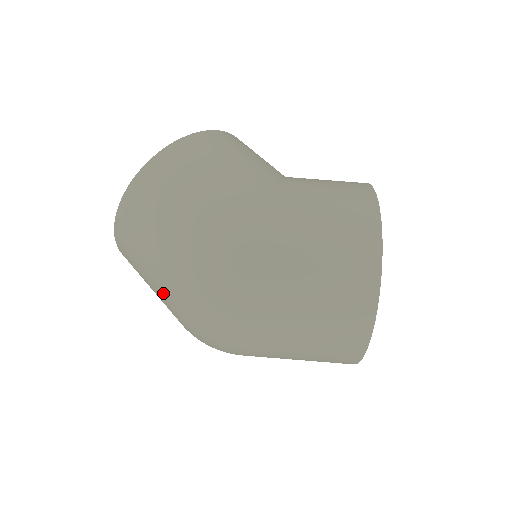
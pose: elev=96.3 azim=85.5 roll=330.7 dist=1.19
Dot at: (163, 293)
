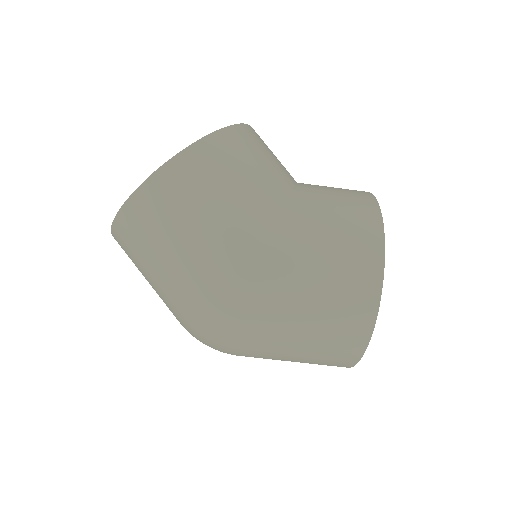
Dot at: occluded
